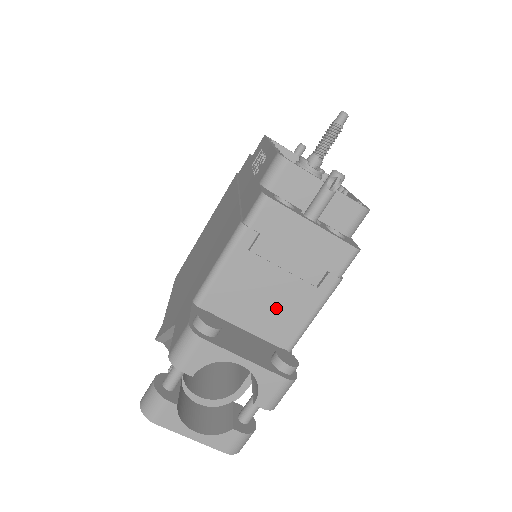
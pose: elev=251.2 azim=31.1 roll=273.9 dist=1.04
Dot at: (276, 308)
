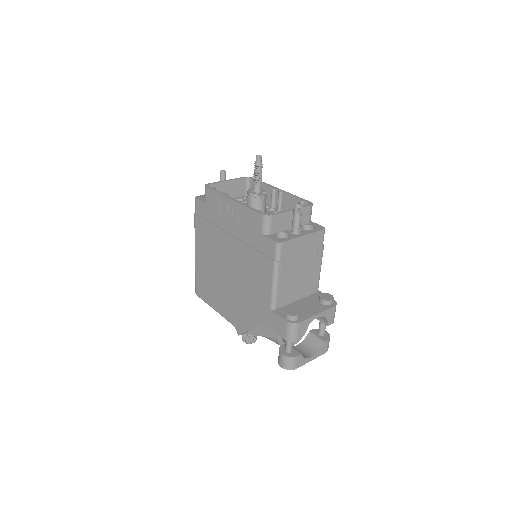
Dot at: (305, 280)
